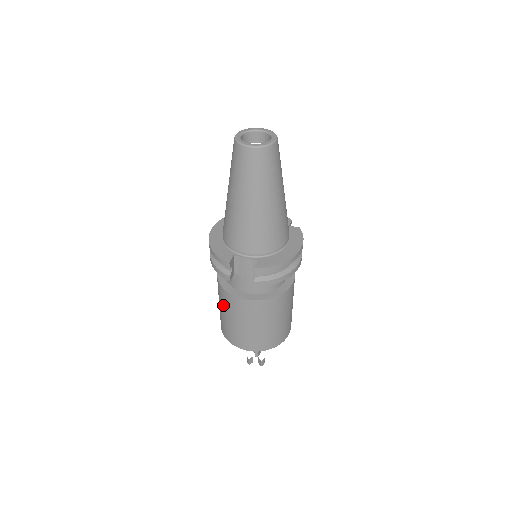
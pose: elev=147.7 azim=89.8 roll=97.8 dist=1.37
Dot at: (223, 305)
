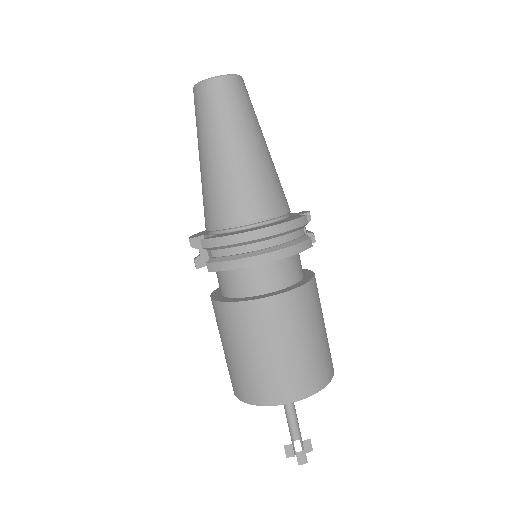
Dot at: occluded
